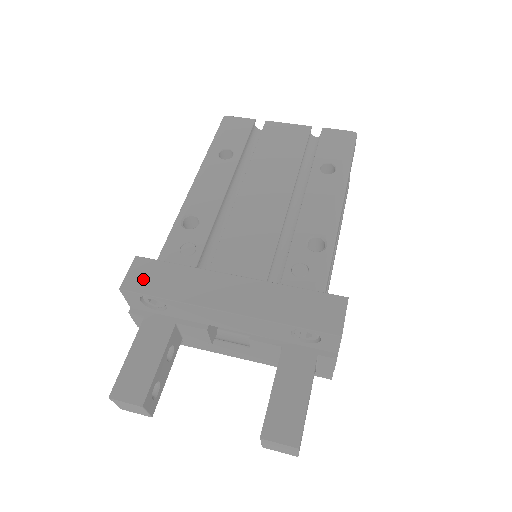
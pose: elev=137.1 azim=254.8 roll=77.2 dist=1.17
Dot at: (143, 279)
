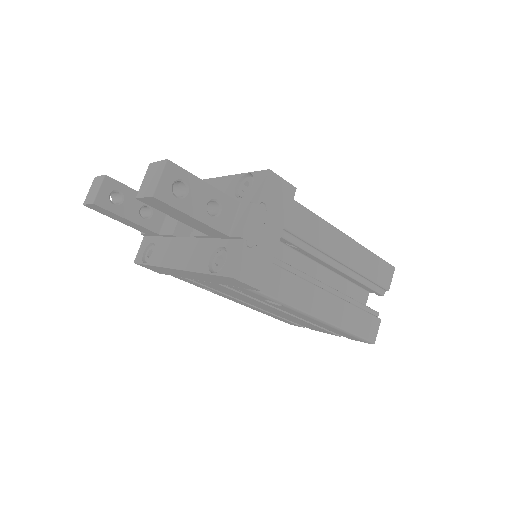
Dot at: occluded
